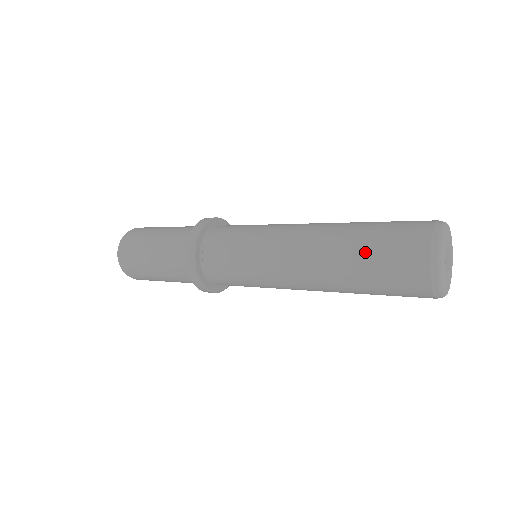
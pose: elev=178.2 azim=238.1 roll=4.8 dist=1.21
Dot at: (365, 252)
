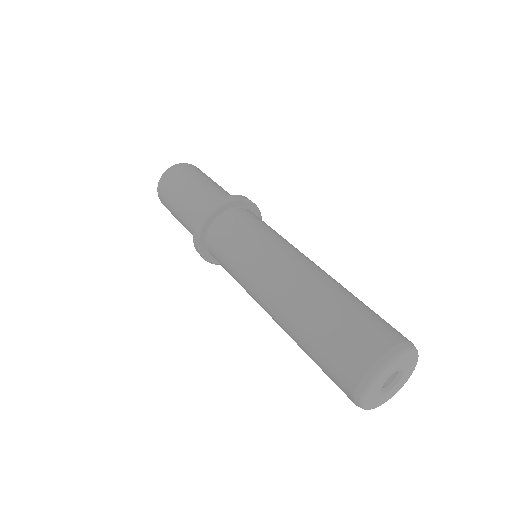
Dot at: (325, 321)
